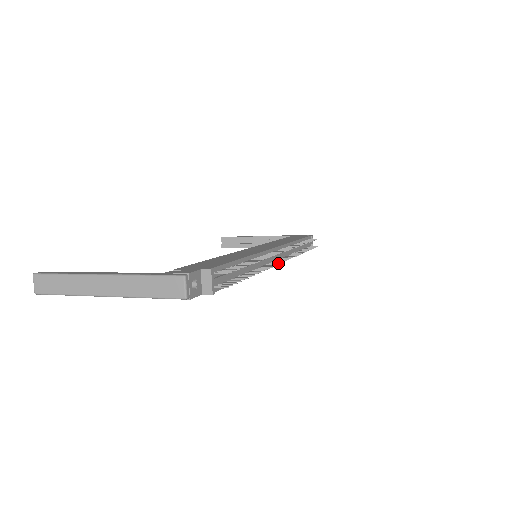
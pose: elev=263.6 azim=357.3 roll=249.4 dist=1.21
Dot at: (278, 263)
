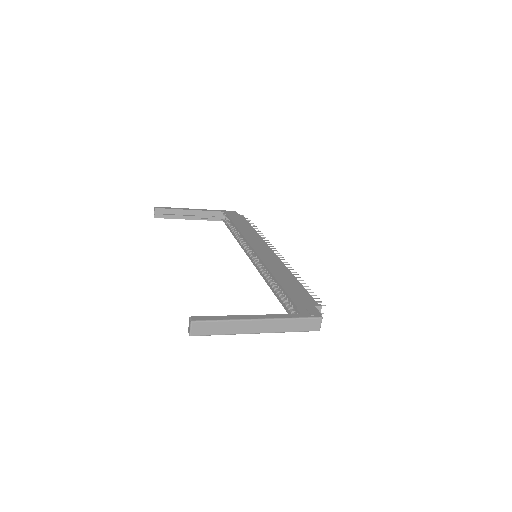
Dot at: occluded
